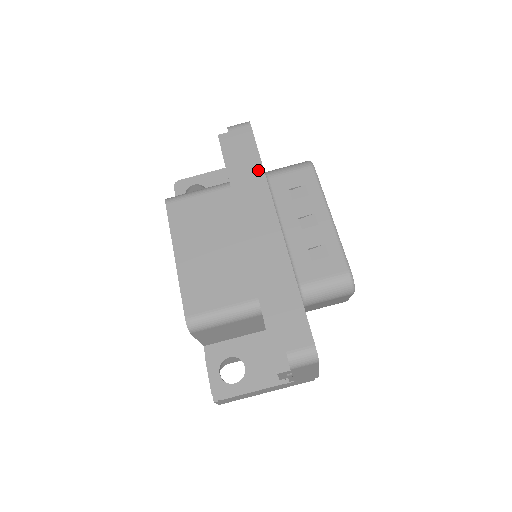
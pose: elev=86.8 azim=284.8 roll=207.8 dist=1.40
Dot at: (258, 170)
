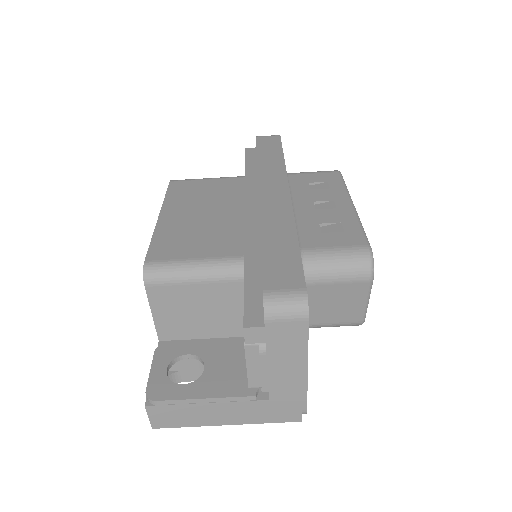
Dot at: (278, 159)
